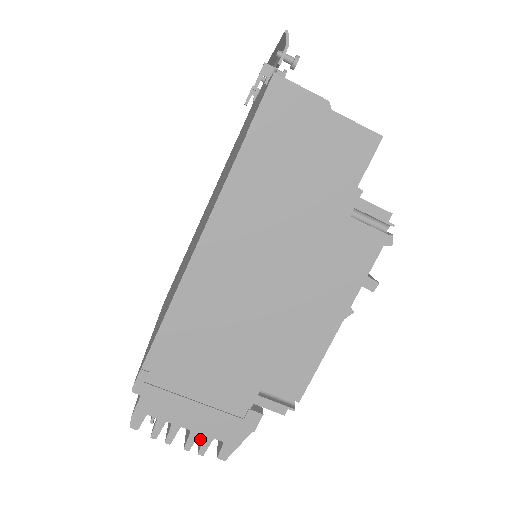
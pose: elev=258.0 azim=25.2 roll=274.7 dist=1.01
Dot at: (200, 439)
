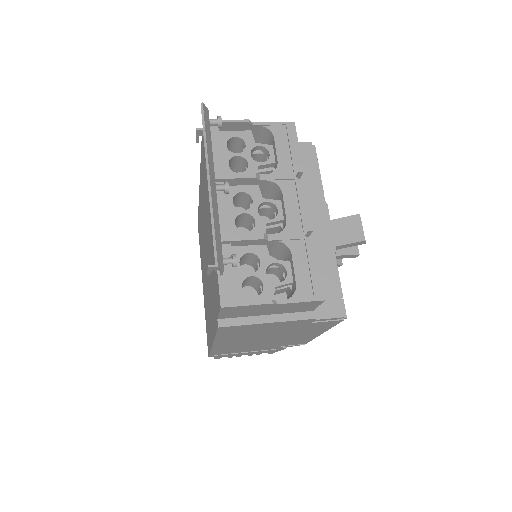
Dot at: occluded
